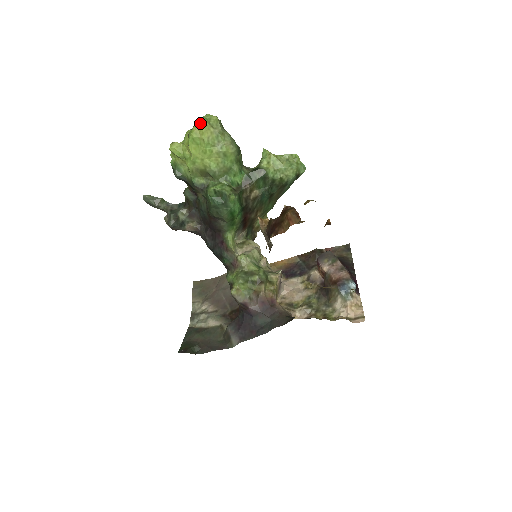
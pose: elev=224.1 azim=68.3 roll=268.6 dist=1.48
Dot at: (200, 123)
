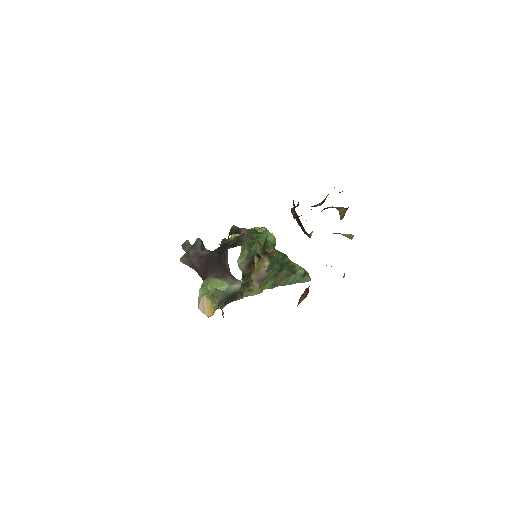
Dot at: occluded
